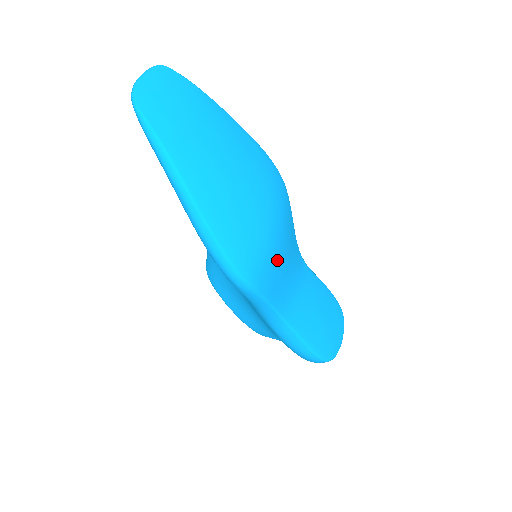
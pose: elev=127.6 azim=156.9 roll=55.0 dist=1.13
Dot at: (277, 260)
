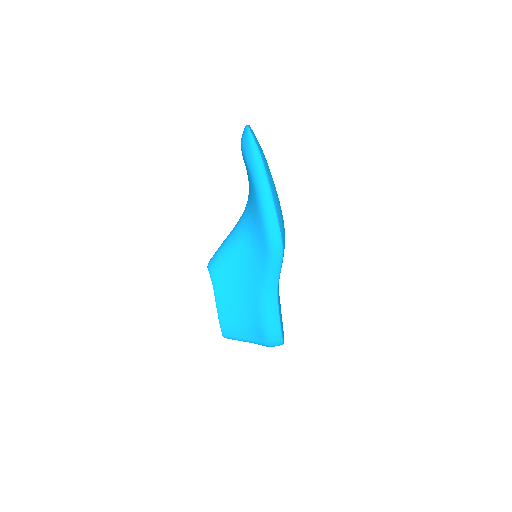
Dot at: occluded
